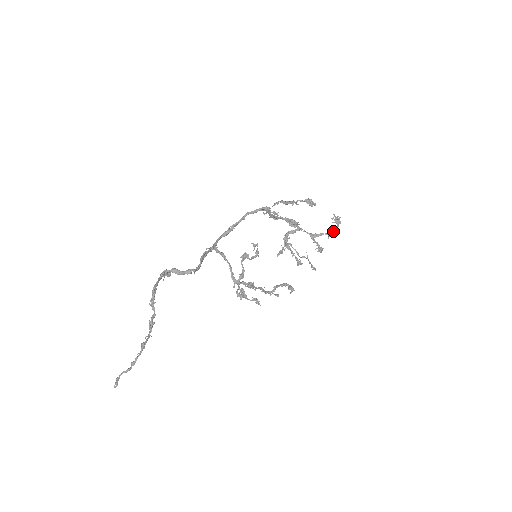
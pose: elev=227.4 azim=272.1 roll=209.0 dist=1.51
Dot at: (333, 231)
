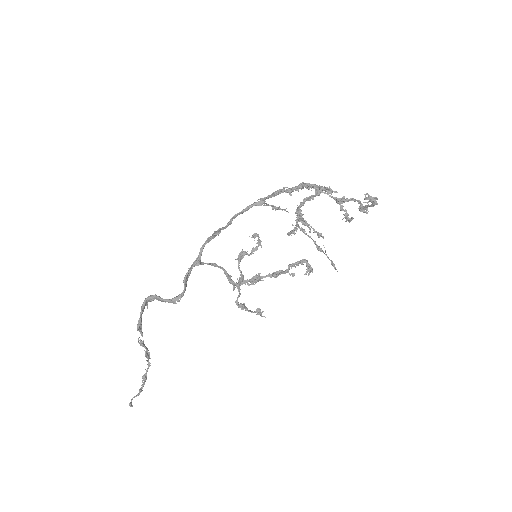
Dot at: (366, 209)
